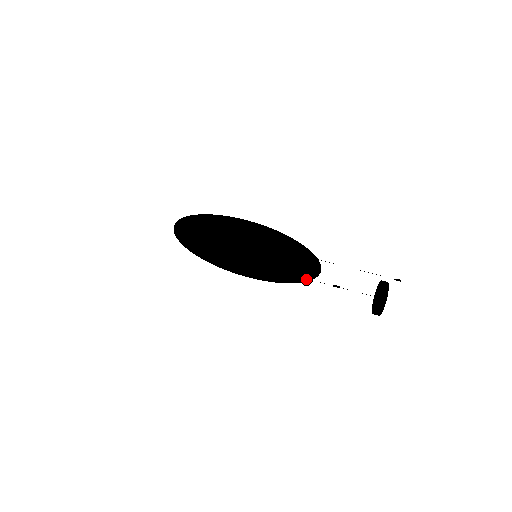
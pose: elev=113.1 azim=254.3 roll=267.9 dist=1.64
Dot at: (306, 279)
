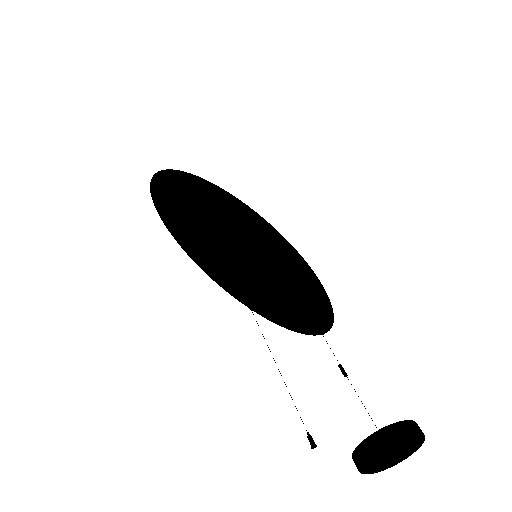
Dot at: (317, 328)
